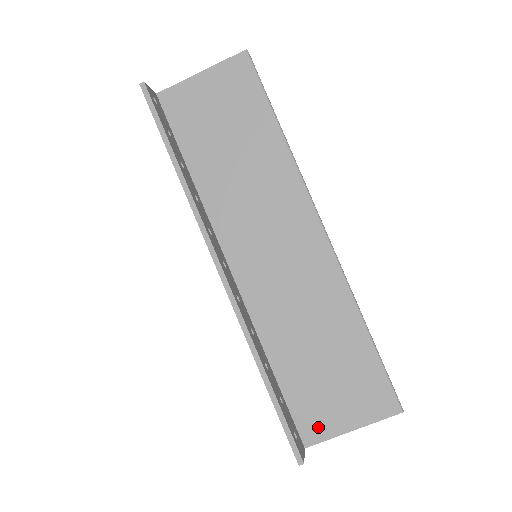
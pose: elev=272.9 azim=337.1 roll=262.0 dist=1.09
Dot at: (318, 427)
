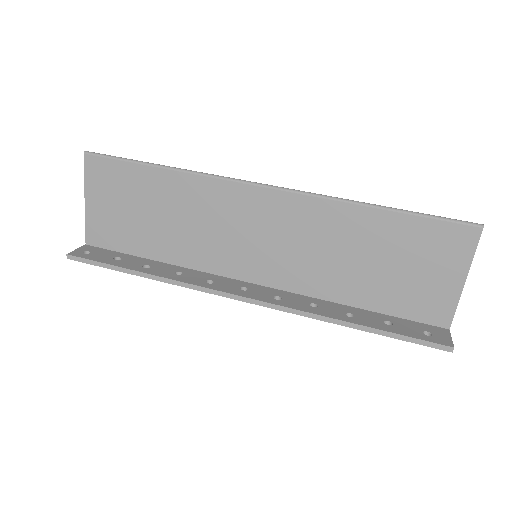
Dot at: (439, 307)
